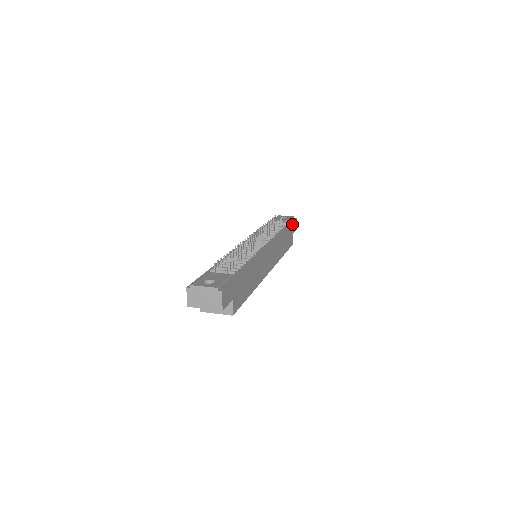
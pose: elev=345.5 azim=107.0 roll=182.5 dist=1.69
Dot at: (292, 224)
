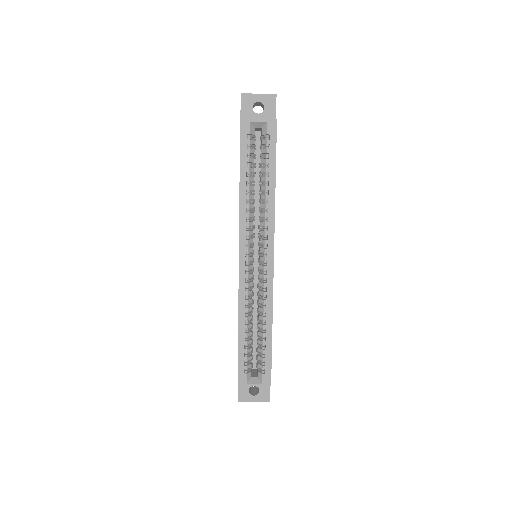
Dot at: occluded
